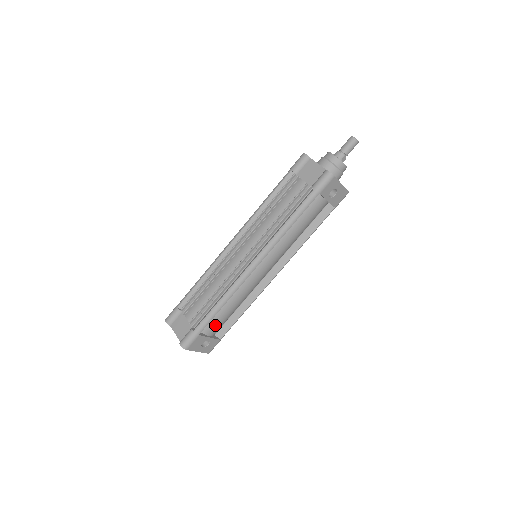
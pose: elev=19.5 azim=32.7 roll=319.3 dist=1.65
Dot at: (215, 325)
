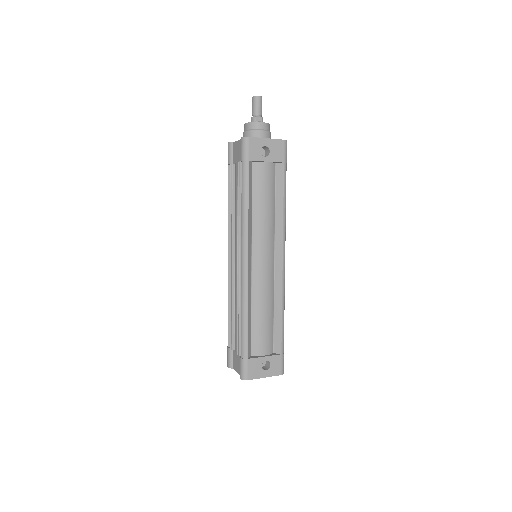
Dot at: (260, 342)
